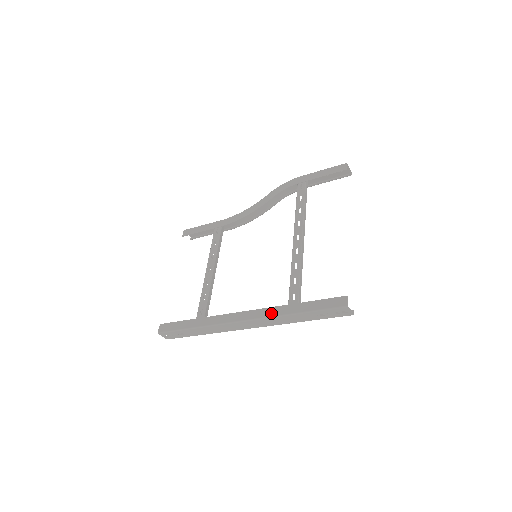
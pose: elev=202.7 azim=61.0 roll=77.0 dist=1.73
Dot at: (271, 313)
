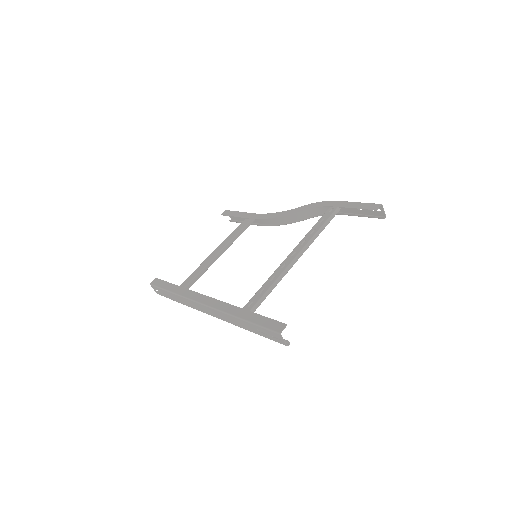
Dot at: (226, 309)
